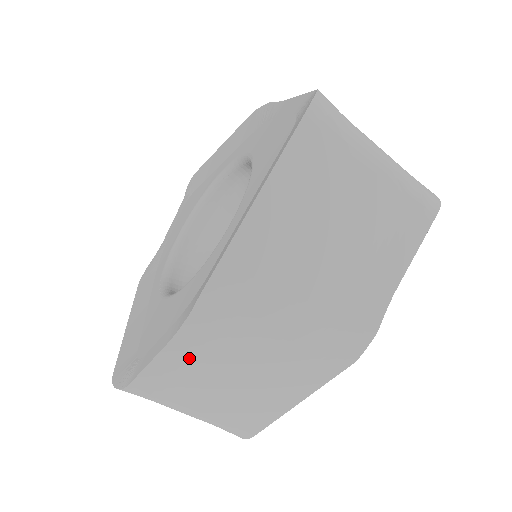
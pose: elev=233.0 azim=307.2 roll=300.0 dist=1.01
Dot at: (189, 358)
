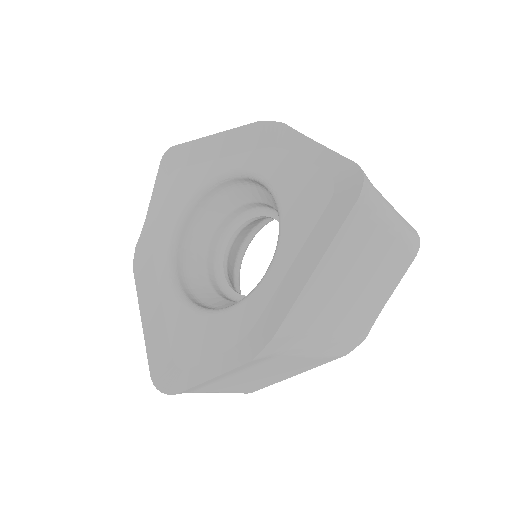
Dot at: (233, 373)
